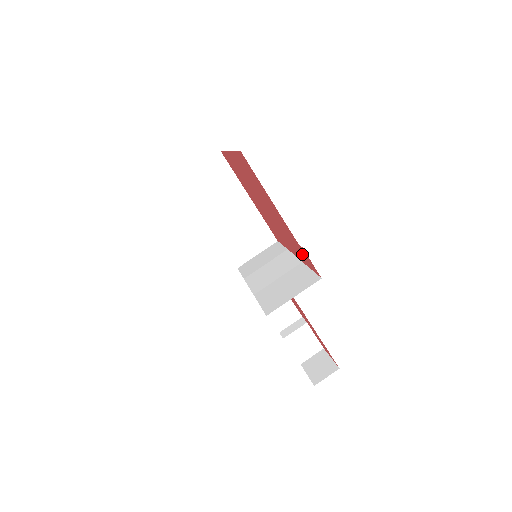
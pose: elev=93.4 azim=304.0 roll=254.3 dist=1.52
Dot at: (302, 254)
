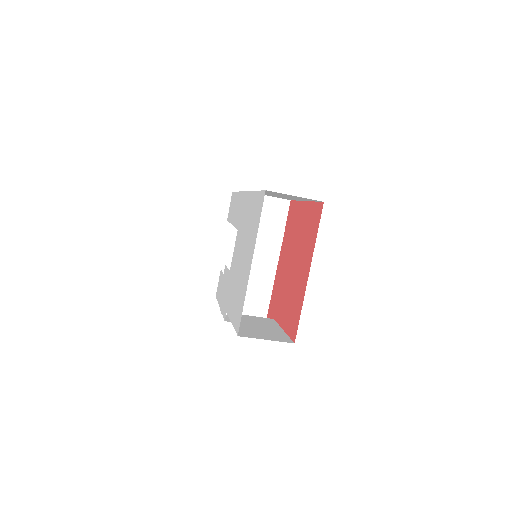
Dot at: (273, 304)
